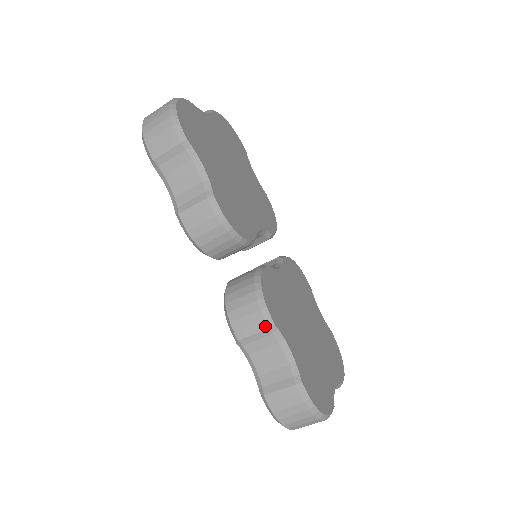
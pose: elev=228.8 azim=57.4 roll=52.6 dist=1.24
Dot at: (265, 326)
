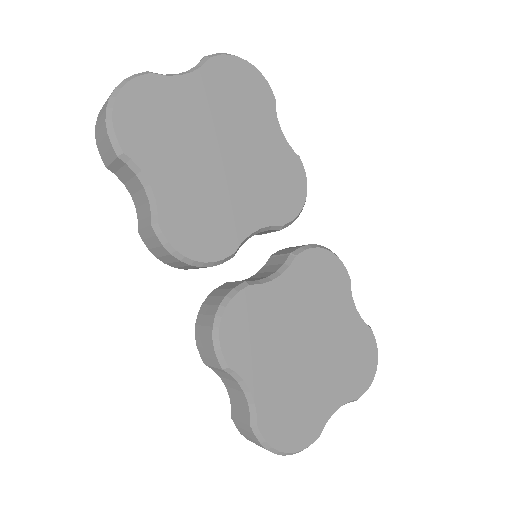
Dot at: (219, 366)
